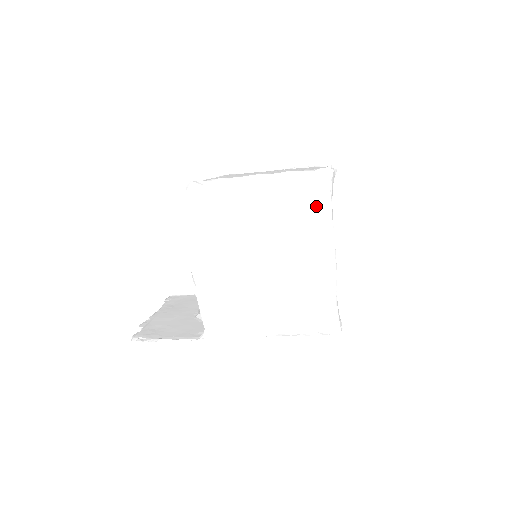
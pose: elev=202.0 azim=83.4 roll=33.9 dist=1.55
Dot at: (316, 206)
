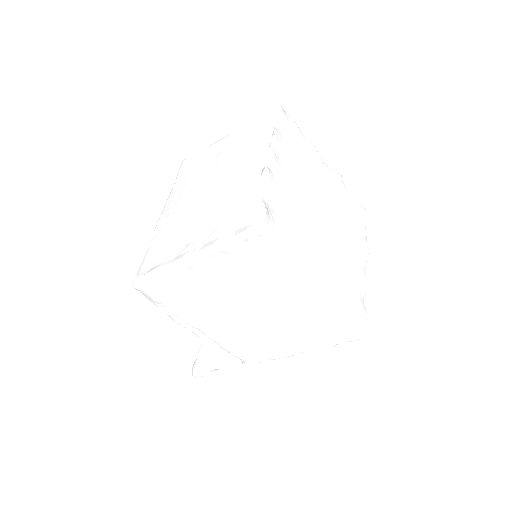
Dot at: (262, 265)
